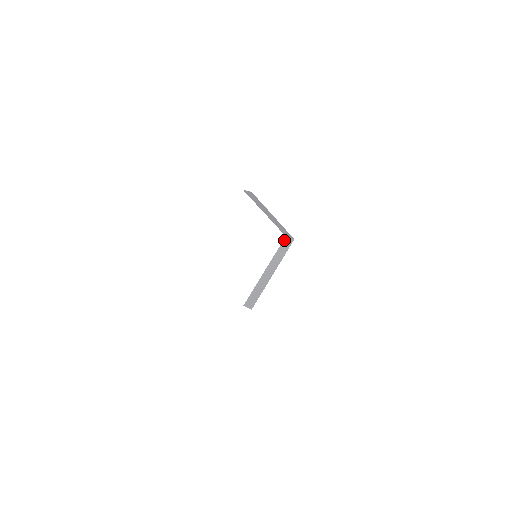
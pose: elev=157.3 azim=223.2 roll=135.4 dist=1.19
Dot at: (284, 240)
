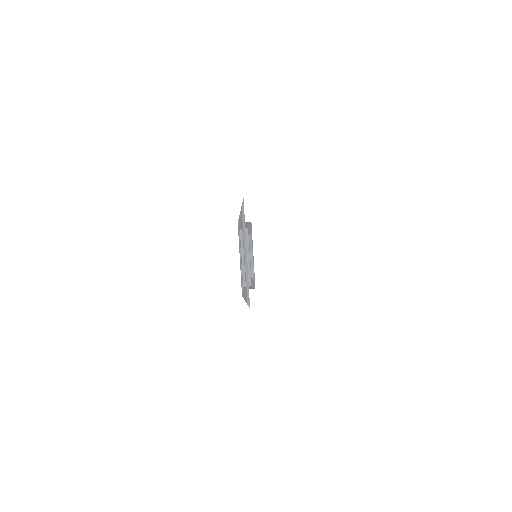
Dot at: (241, 232)
